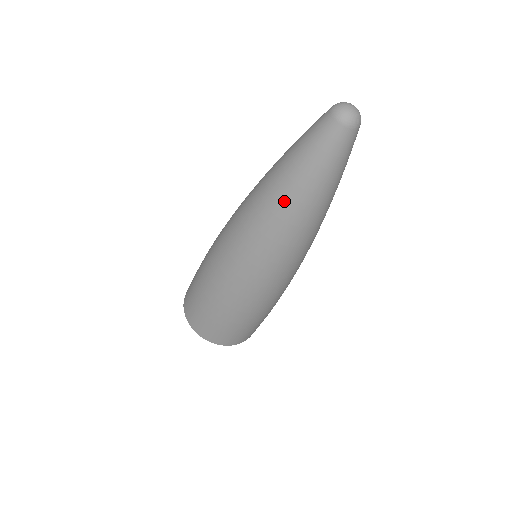
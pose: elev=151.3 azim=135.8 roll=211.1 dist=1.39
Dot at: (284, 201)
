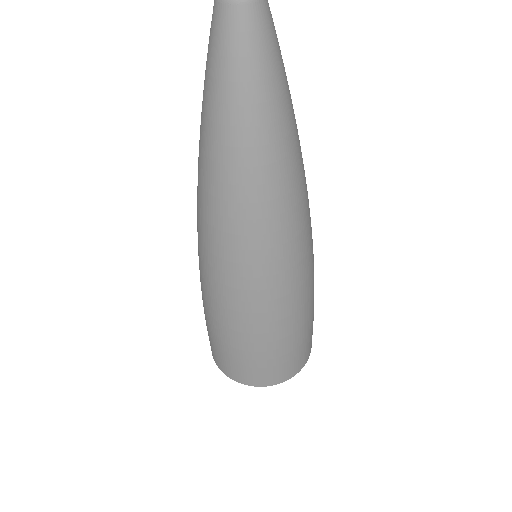
Dot at: (267, 157)
